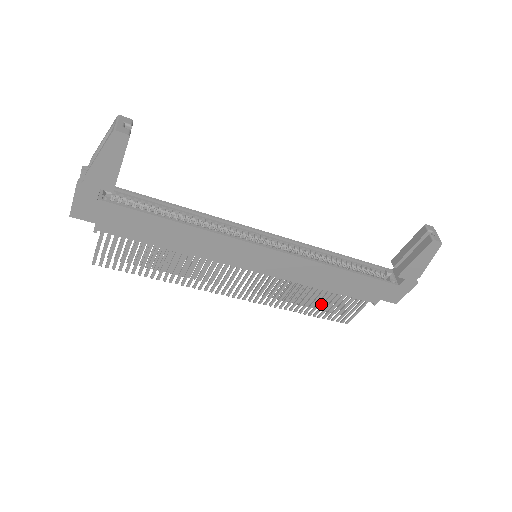
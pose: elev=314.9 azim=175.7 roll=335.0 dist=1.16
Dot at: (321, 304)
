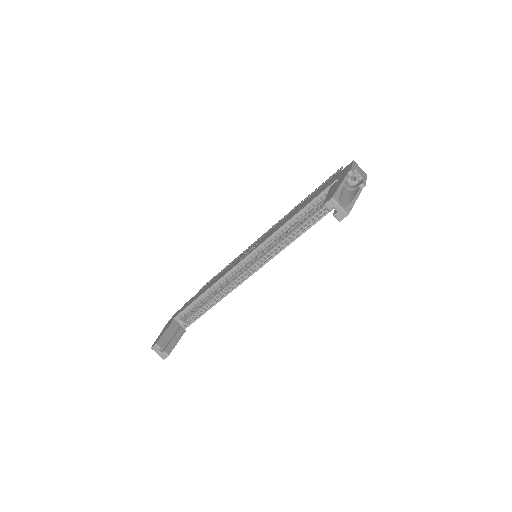
Dot at: occluded
